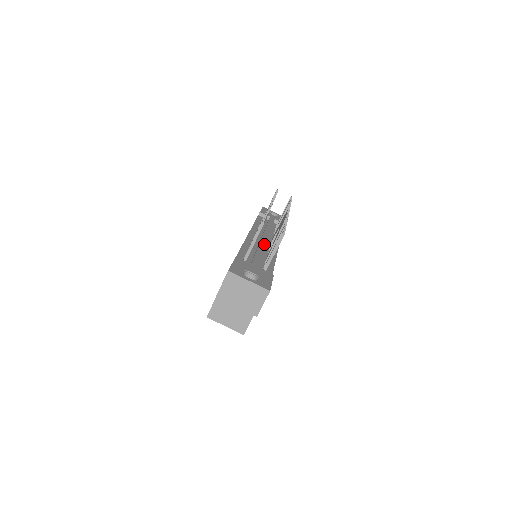
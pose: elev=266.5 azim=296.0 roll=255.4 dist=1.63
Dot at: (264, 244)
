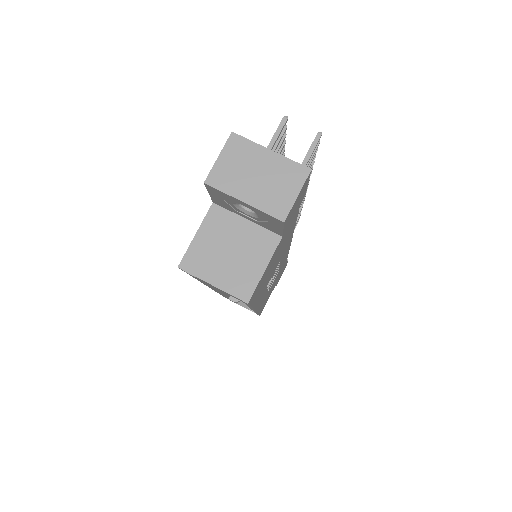
Dot at: occluded
